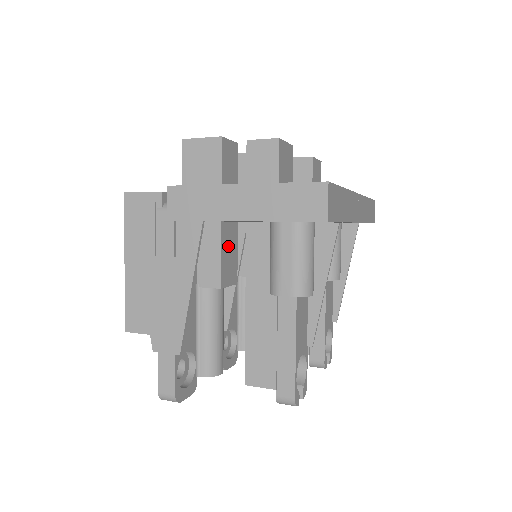
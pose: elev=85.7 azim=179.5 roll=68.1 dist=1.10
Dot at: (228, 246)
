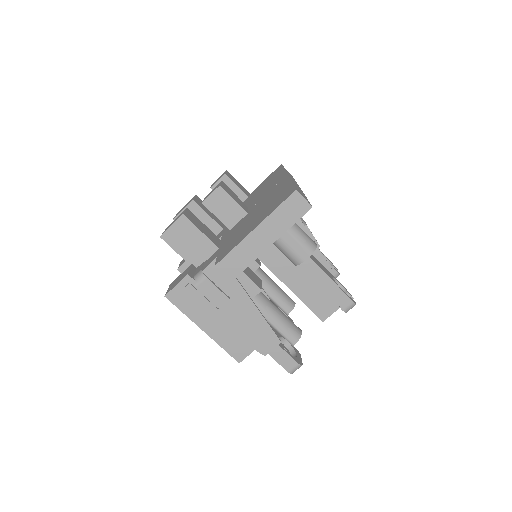
Dot at: occluded
